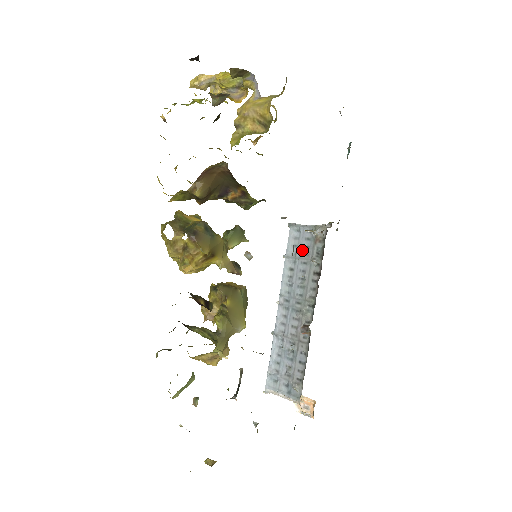
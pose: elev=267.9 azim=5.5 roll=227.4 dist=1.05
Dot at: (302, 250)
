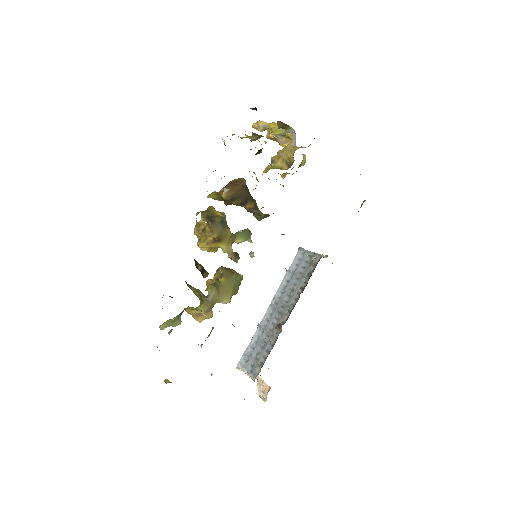
Dot at: (300, 269)
